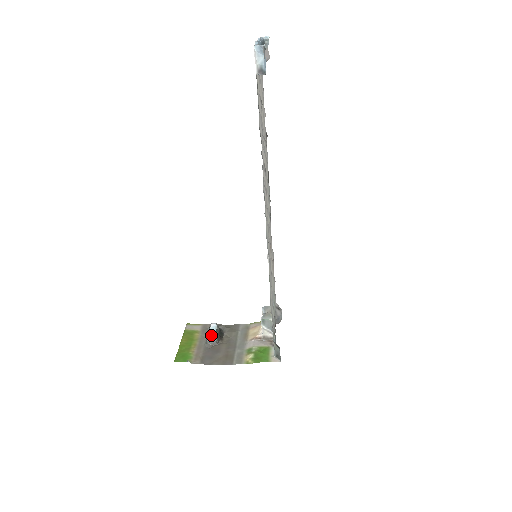
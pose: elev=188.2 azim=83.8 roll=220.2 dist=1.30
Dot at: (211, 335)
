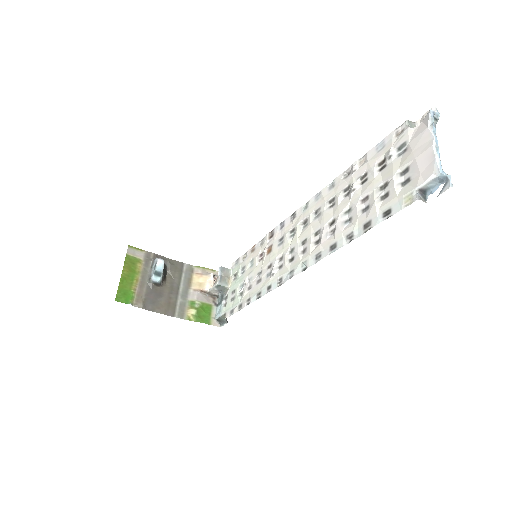
Dot at: (157, 274)
